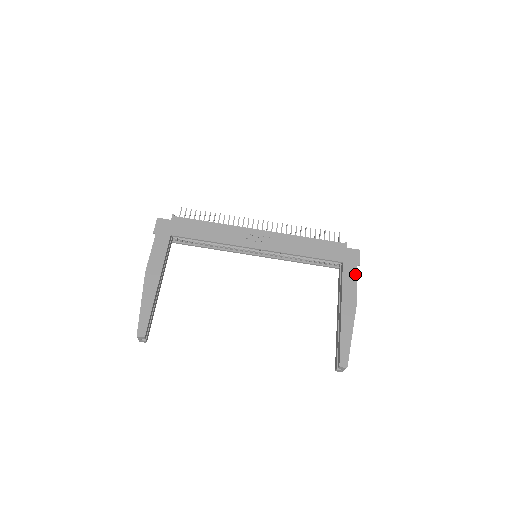
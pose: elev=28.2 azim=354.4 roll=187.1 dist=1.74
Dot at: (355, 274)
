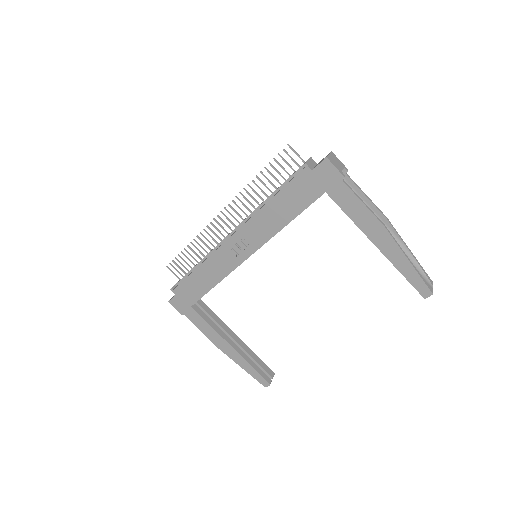
Dot at: (350, 193)
